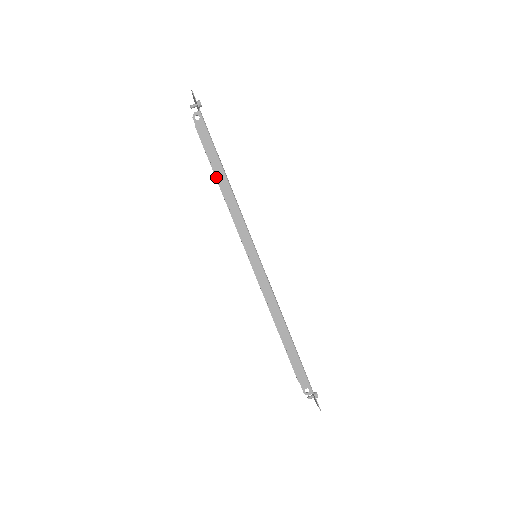
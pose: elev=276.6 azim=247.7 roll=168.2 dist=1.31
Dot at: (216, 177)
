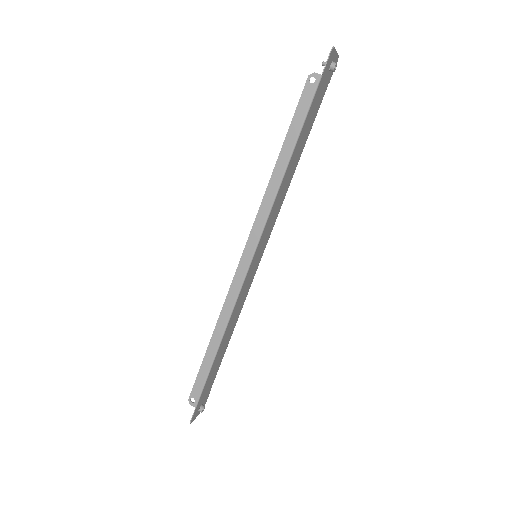
Dot at: occluded
